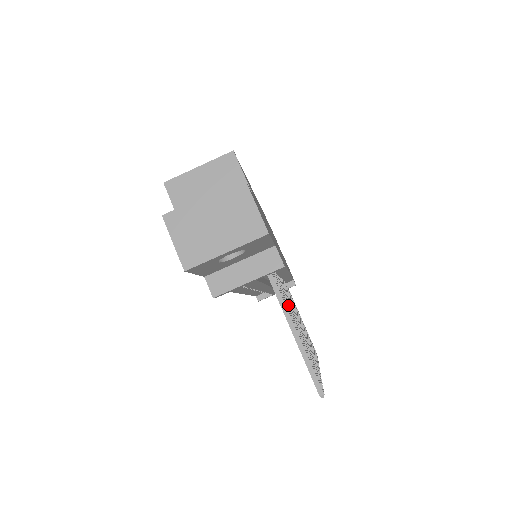
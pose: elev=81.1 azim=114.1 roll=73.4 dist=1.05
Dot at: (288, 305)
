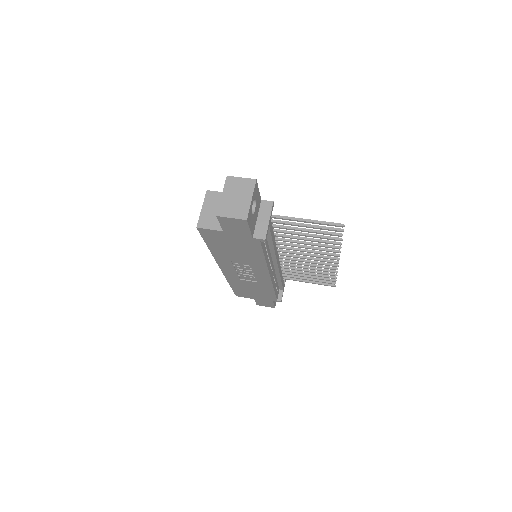
Dot at: (293, 231)
